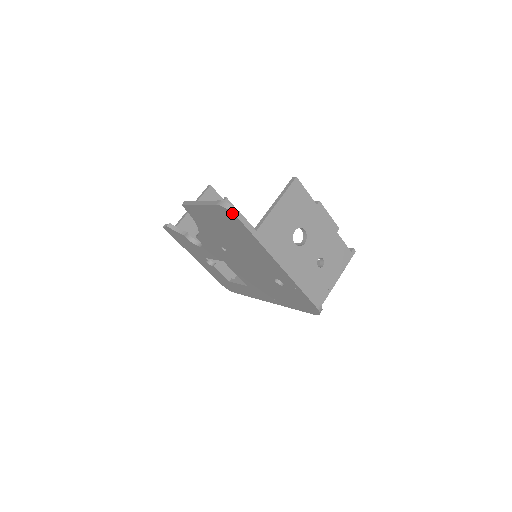
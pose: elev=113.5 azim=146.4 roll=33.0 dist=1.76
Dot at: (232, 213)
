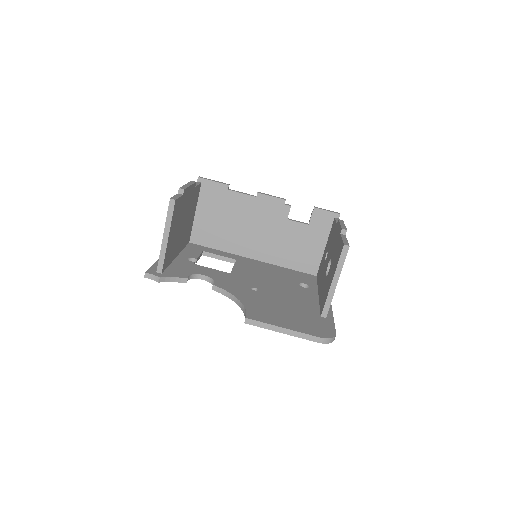
Dot at: (332, 341)
